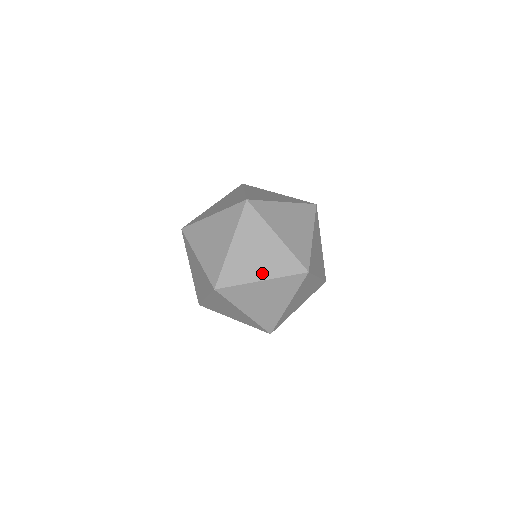
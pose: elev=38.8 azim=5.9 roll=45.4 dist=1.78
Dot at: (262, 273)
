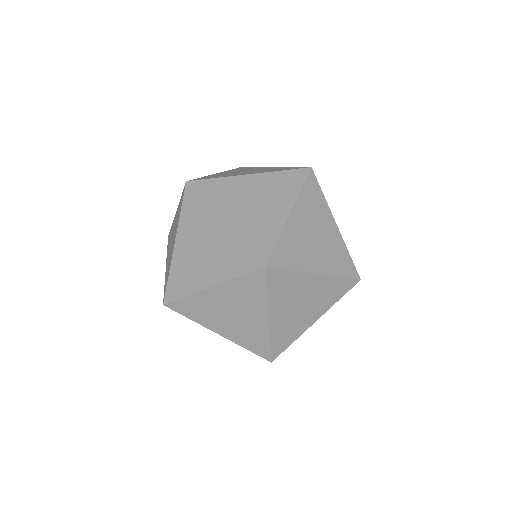
Dot at: (314, 315)
